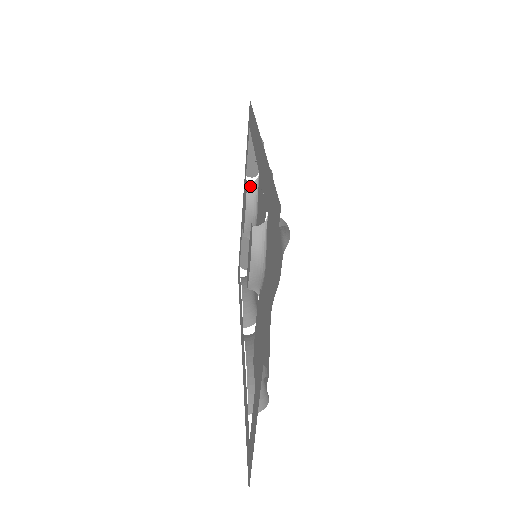
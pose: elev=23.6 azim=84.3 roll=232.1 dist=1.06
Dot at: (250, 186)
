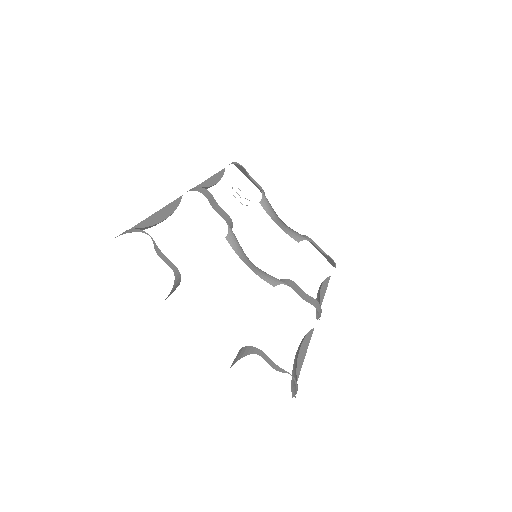
Dot at: (262, 202)
